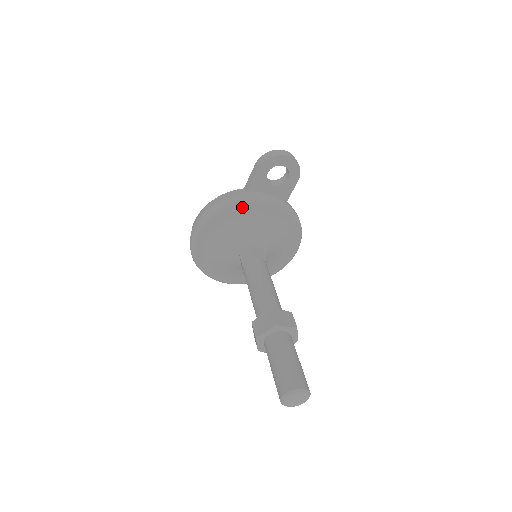
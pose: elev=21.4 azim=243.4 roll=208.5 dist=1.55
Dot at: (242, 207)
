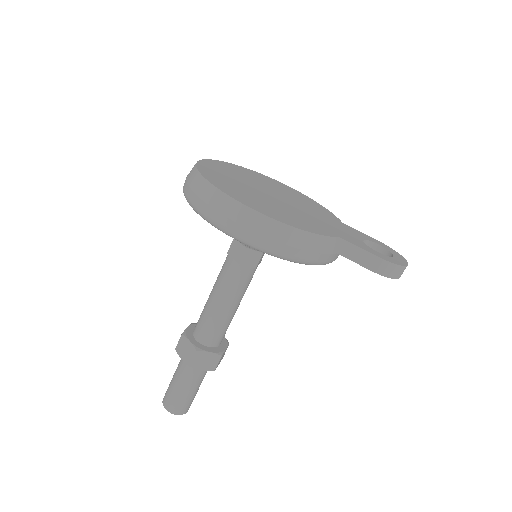
Dot at: occluded
